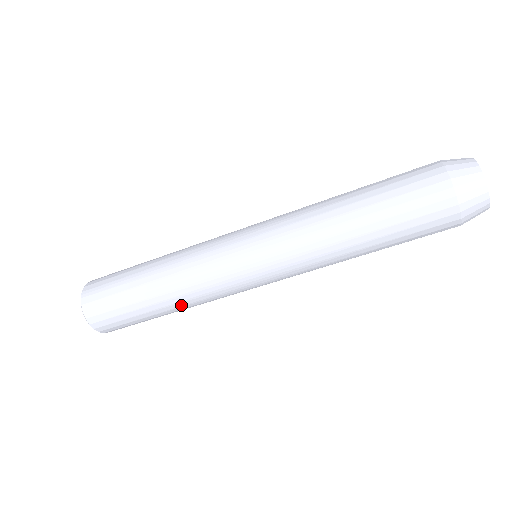
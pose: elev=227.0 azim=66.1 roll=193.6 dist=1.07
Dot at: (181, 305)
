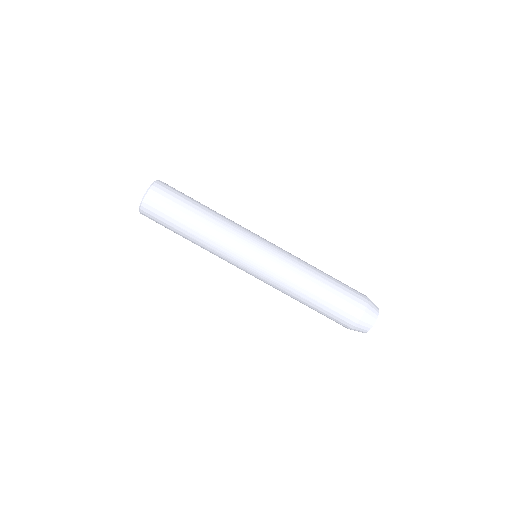
Dot at: (214, 218)
